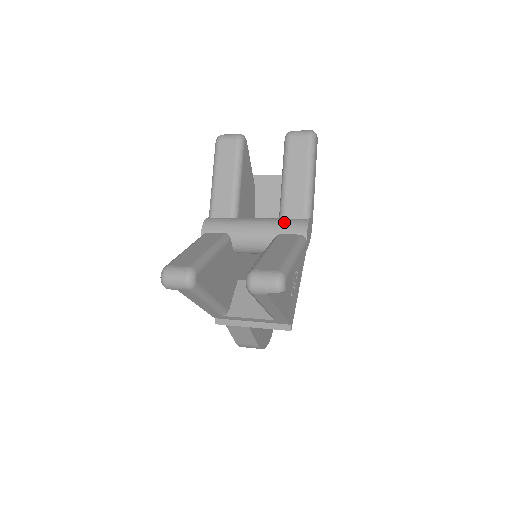
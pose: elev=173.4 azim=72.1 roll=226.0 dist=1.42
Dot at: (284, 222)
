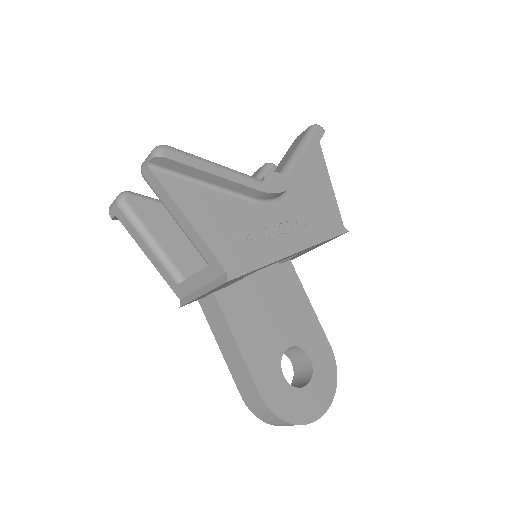
Dot at: occluded
